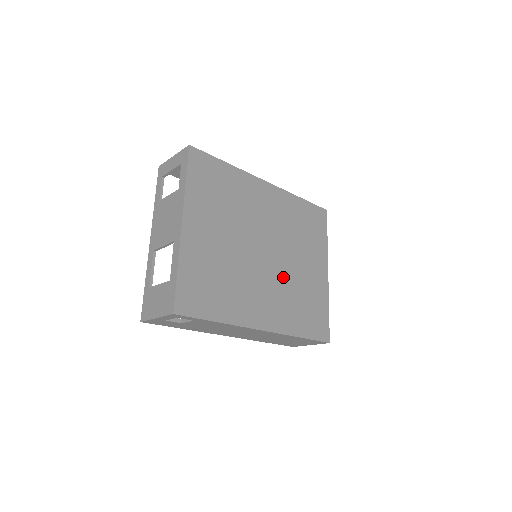
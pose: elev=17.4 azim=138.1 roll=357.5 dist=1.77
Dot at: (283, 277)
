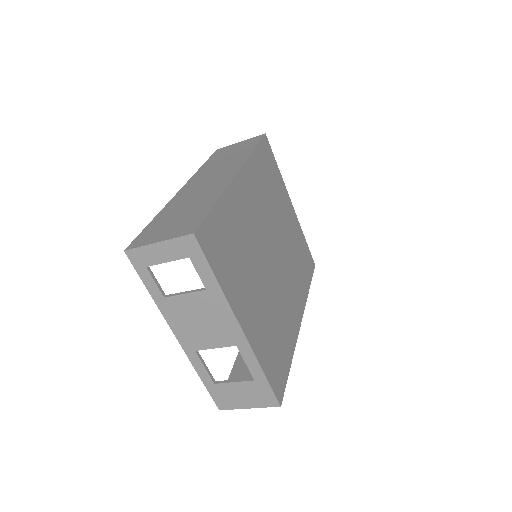
Dot at: (286, 257)
